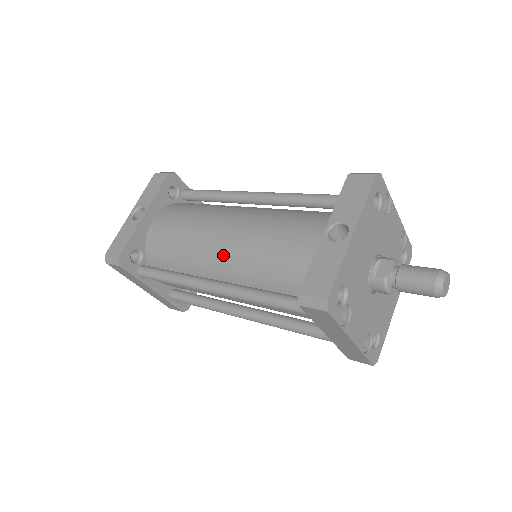
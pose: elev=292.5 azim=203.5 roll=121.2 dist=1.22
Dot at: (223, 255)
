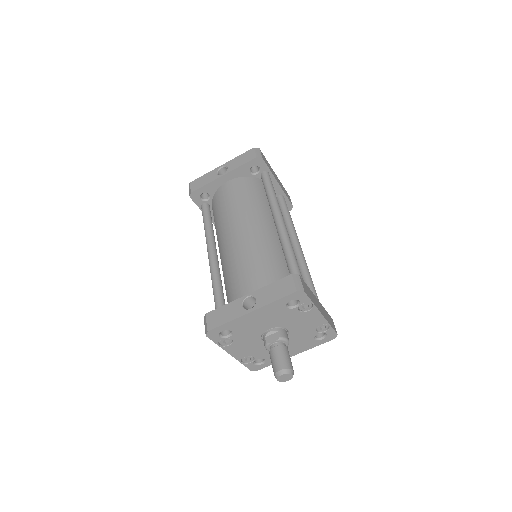
Dot at: (225, 246)
